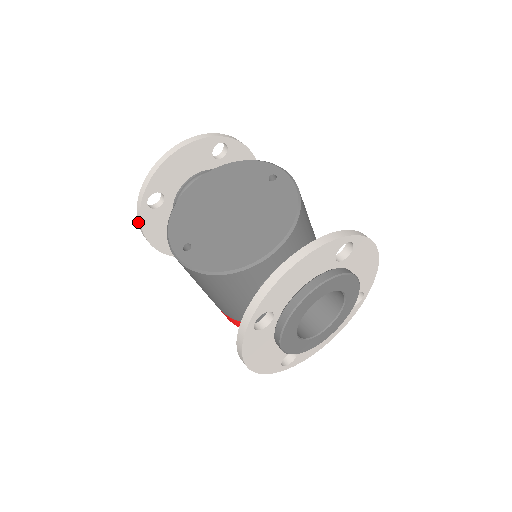
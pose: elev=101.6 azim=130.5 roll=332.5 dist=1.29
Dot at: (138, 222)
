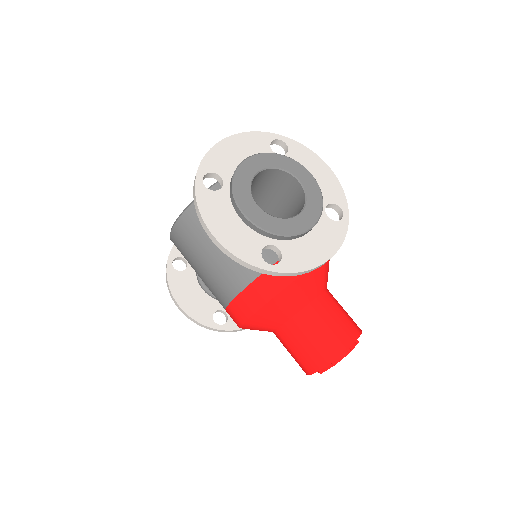
Dot at: (167, 286)
